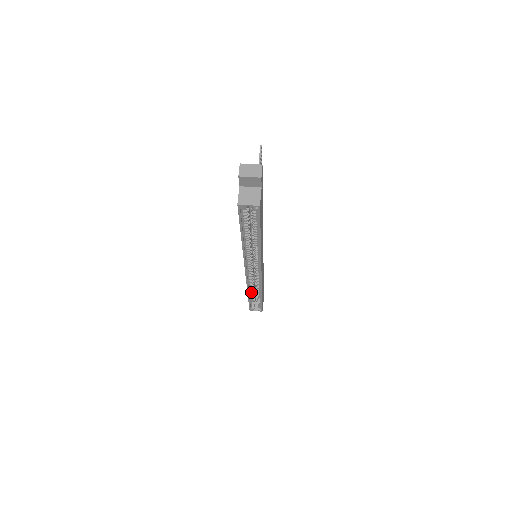
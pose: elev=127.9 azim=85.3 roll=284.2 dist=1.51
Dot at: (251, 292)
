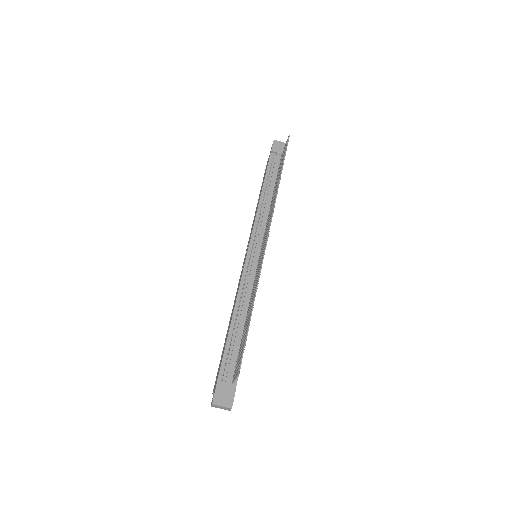
Dot at: occluded
